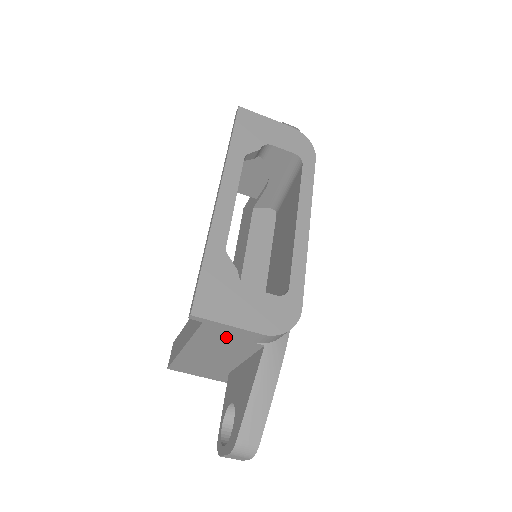
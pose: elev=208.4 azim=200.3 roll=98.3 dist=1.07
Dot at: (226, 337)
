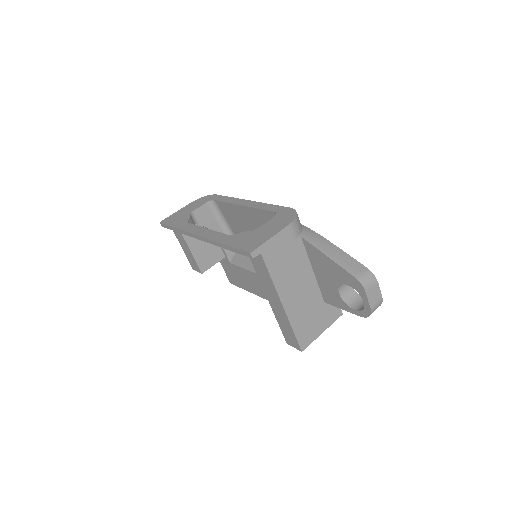
Dot at: (282, 254)
